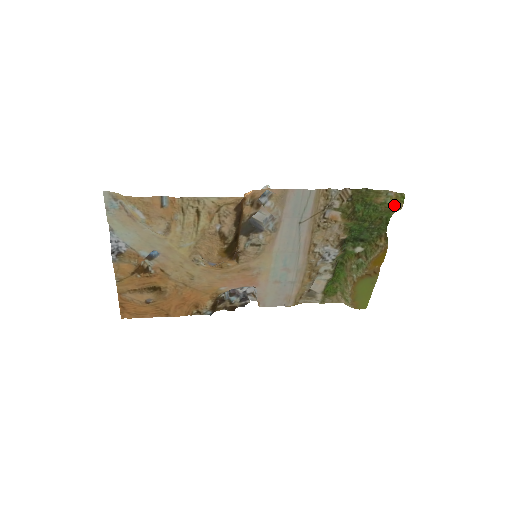
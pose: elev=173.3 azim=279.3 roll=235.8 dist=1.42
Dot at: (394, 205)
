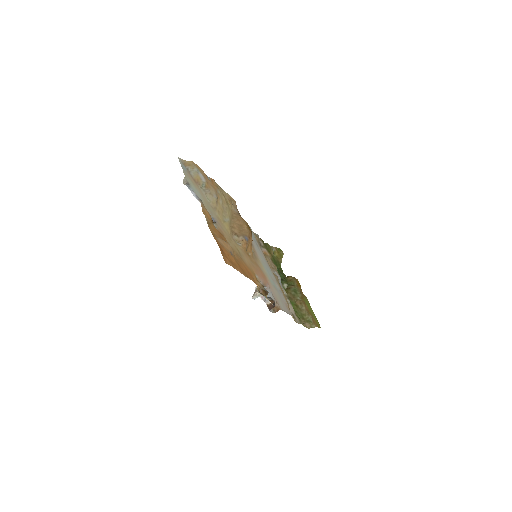
Dot at: (279, 256)
